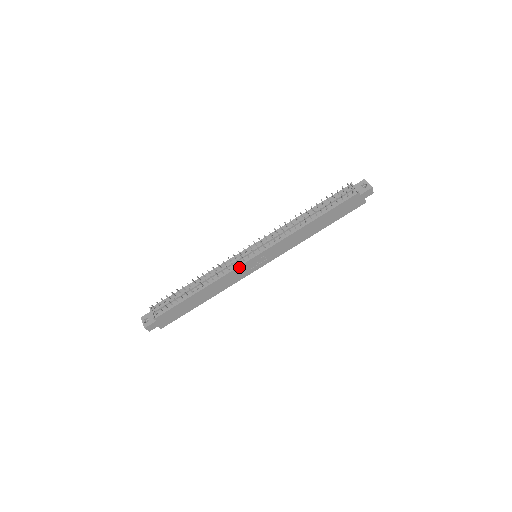
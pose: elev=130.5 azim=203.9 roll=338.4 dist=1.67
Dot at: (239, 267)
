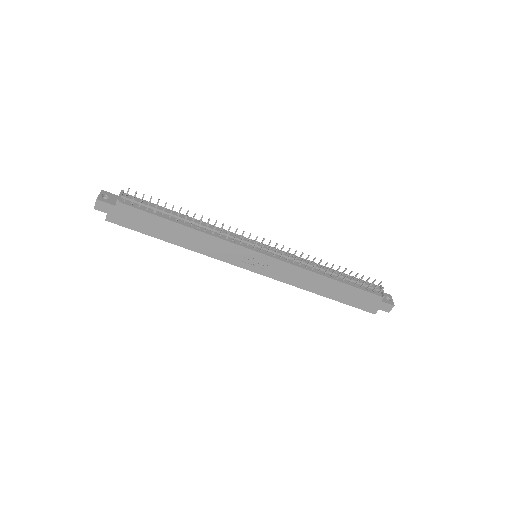
Dot at: (238, 246)
